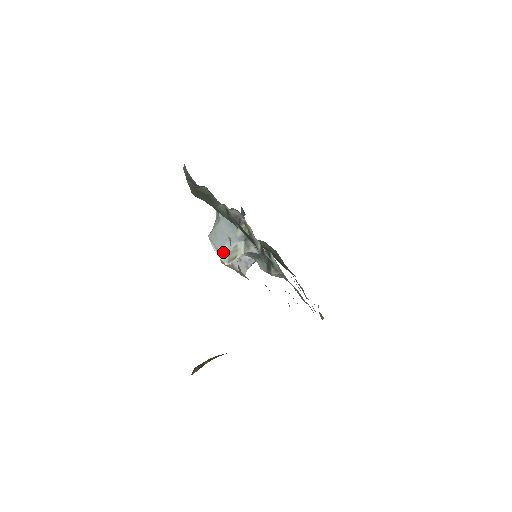
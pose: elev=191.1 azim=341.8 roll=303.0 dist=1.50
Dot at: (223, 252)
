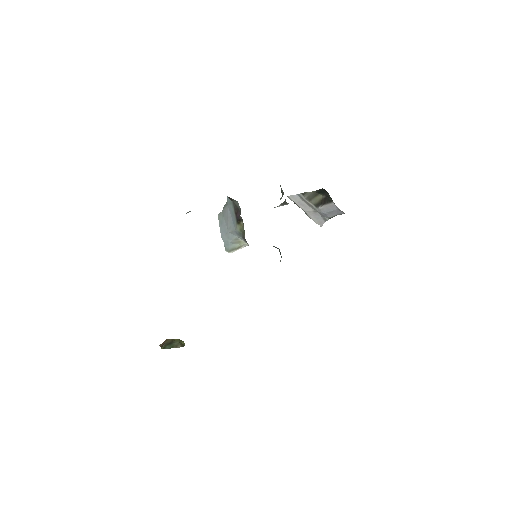
Dot at: (224, 240)
